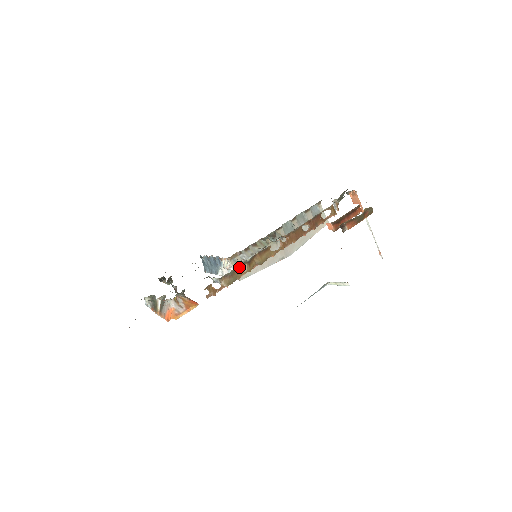
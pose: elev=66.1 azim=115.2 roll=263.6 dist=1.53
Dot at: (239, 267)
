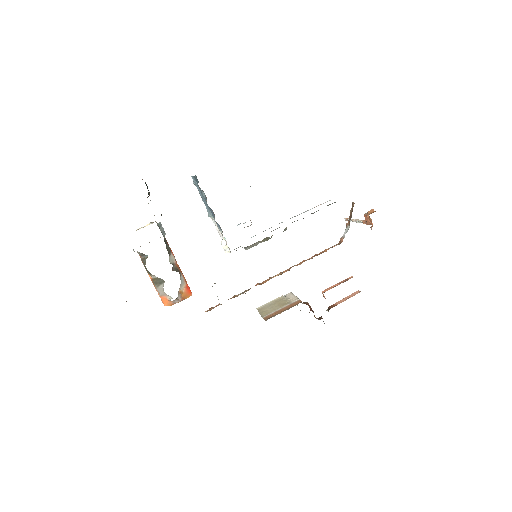
Dot at: occluded
